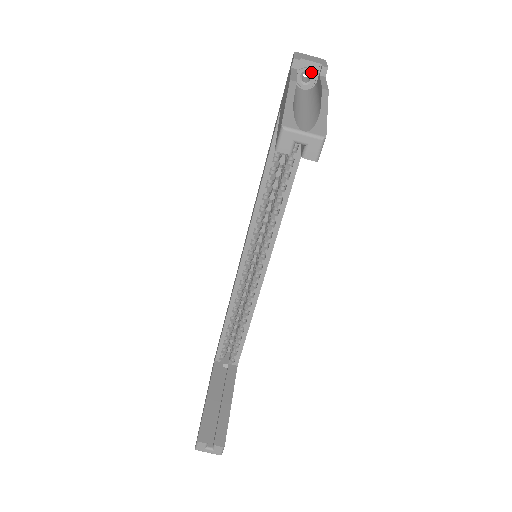
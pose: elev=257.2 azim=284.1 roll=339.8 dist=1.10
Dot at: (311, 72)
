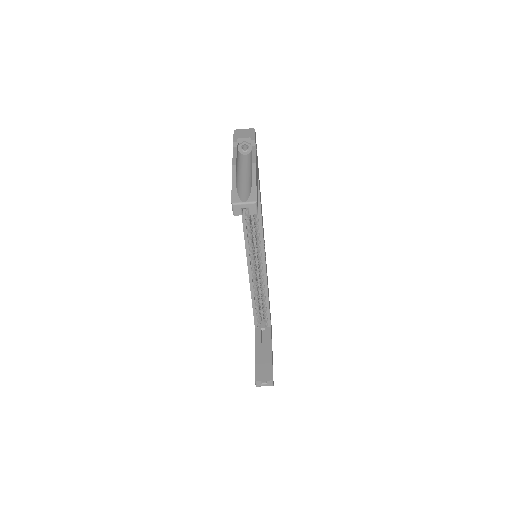
Dot at: (247, 144)
